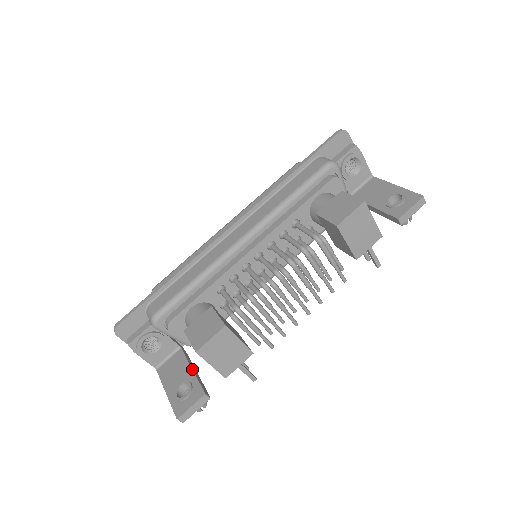
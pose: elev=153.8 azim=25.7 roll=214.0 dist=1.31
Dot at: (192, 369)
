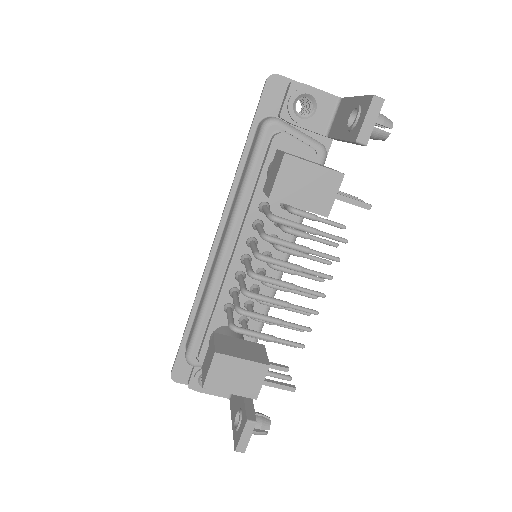
Dot at: occluded
